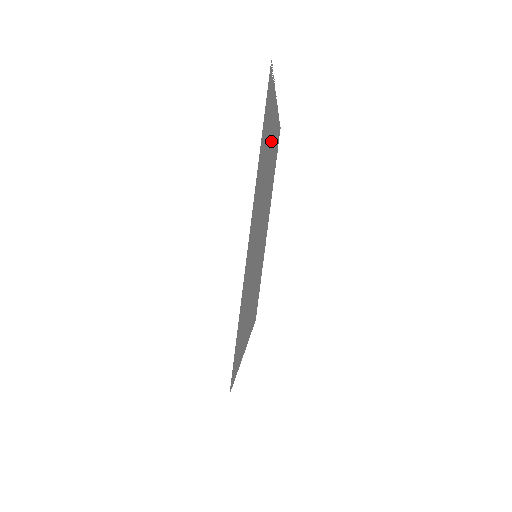
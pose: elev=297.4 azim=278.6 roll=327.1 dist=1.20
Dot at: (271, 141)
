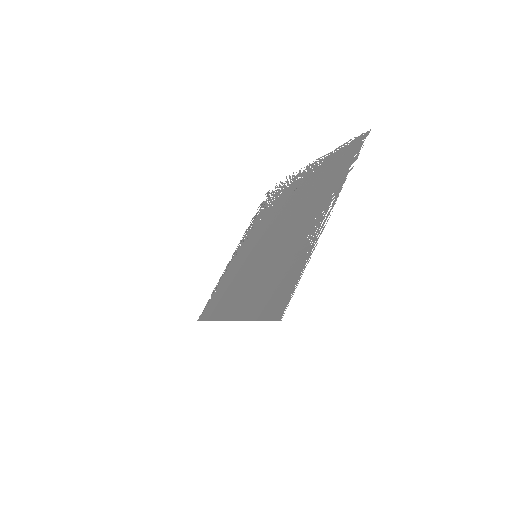
Dot at: (304, 234)
